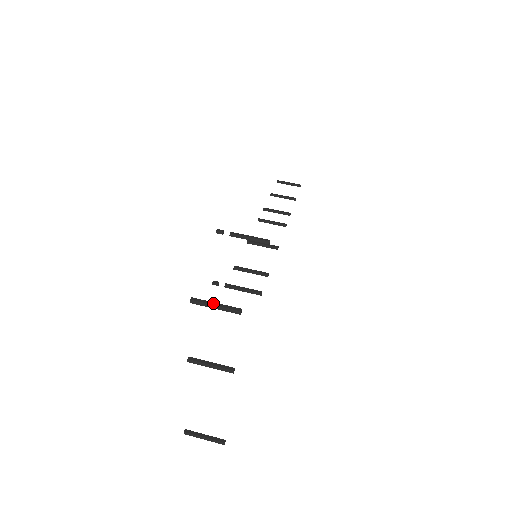
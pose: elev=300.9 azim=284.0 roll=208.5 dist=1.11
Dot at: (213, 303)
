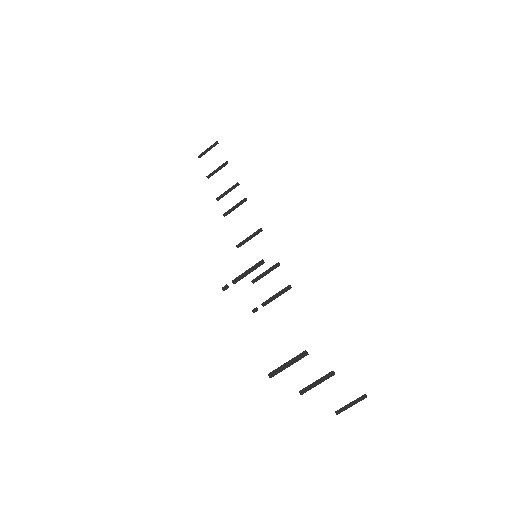
Dot at: (284, 365)
